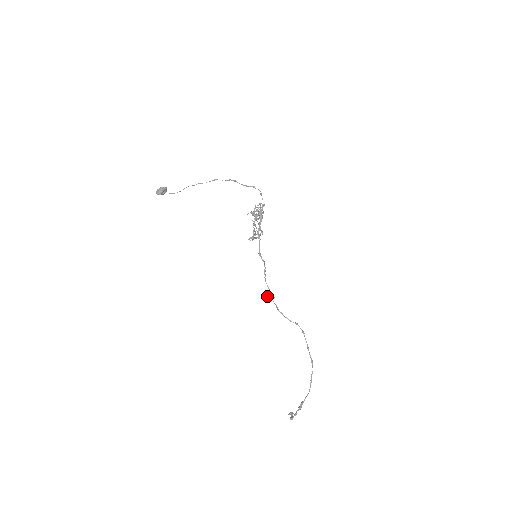
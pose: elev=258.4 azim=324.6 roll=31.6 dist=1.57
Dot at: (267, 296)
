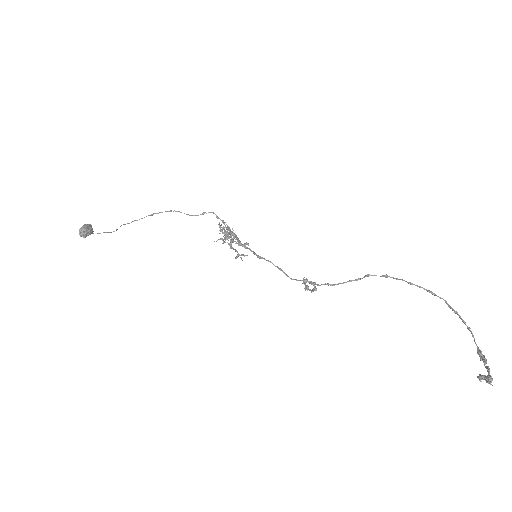
Dot at: (305, 282)
